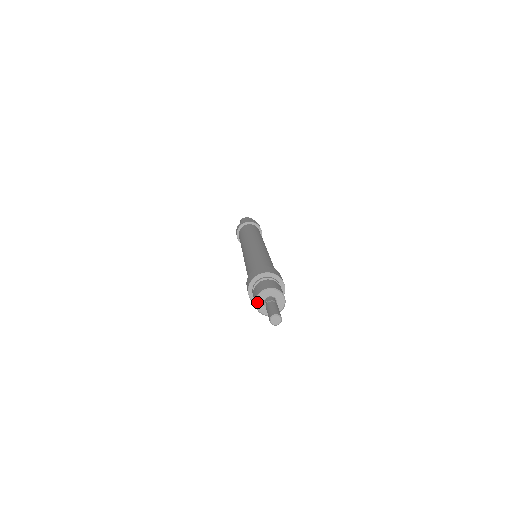
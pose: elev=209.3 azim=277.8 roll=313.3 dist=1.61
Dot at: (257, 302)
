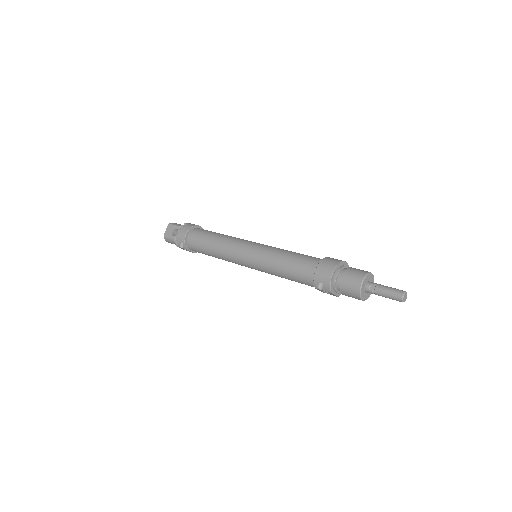
Dot at: (363, 284)
